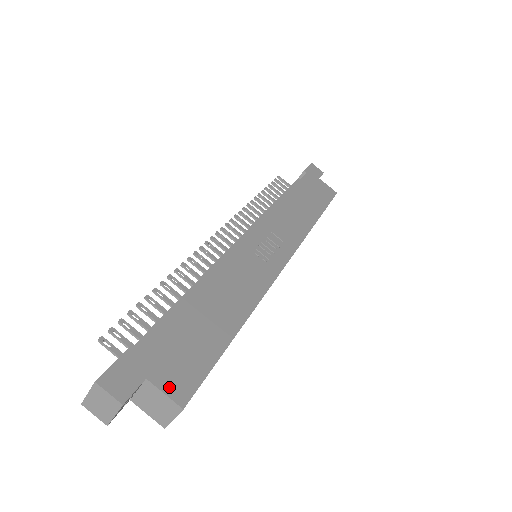
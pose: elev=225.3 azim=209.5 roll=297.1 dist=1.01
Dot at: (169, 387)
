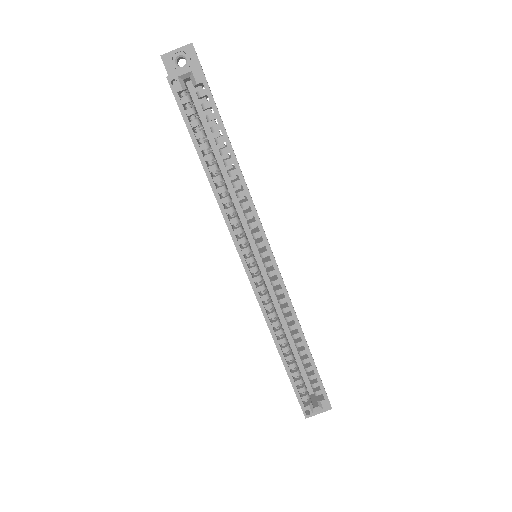
Dot at: occluded
